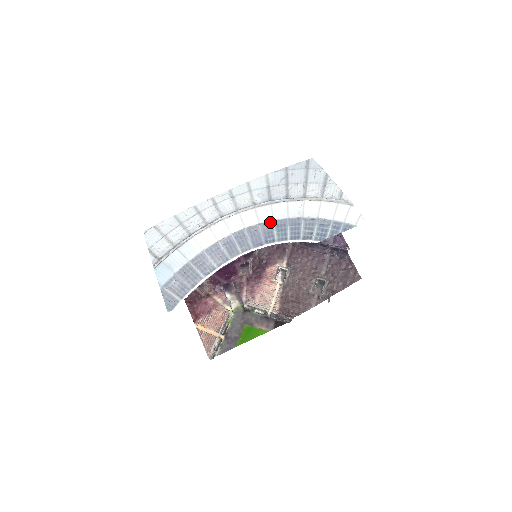
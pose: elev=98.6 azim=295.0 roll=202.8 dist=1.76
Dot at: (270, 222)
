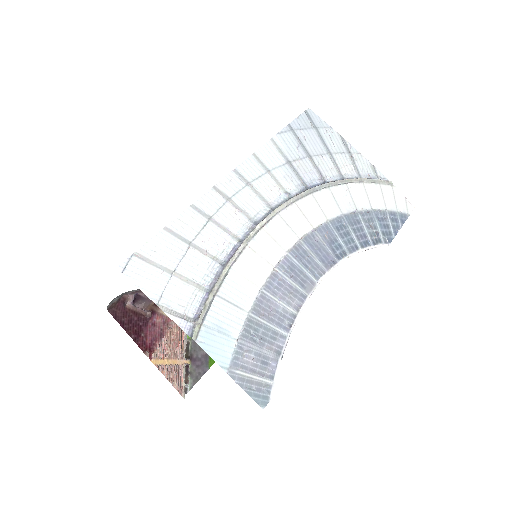
Dot at: (326, 224)
